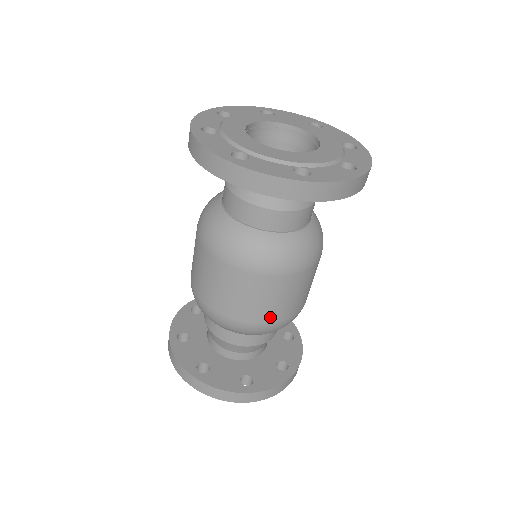
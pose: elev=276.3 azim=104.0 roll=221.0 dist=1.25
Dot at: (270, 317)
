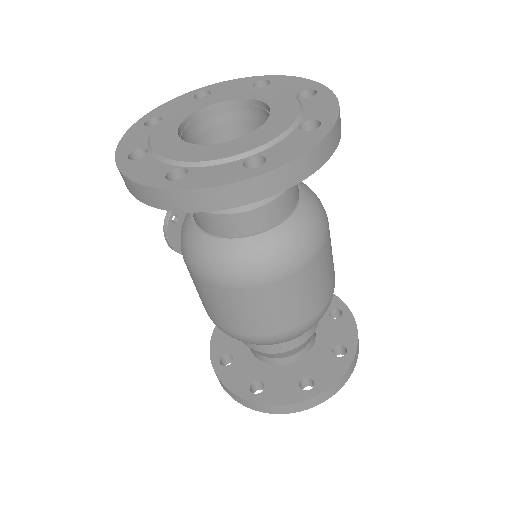
Dot at: (332, 282)
